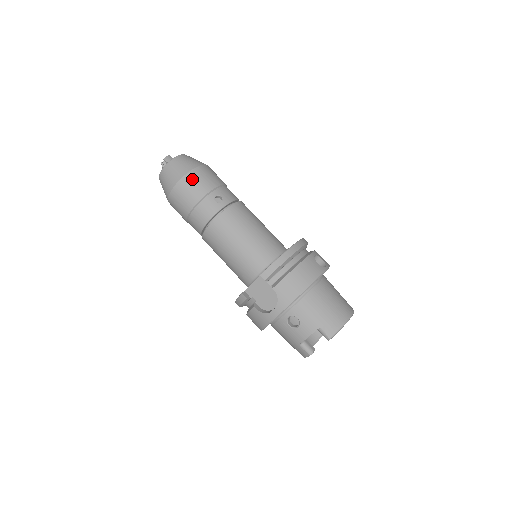
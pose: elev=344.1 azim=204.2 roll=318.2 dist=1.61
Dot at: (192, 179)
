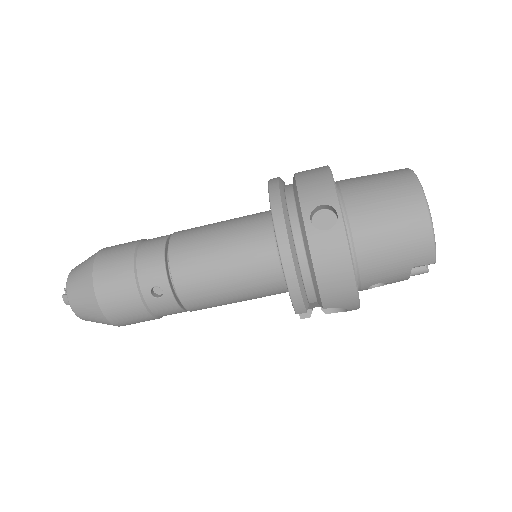
Dot at: (114, 311)
